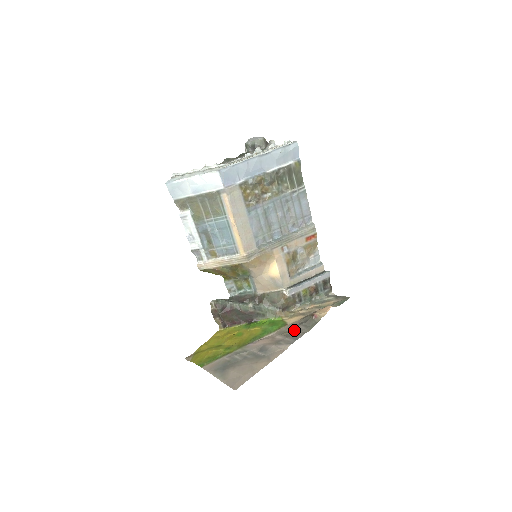
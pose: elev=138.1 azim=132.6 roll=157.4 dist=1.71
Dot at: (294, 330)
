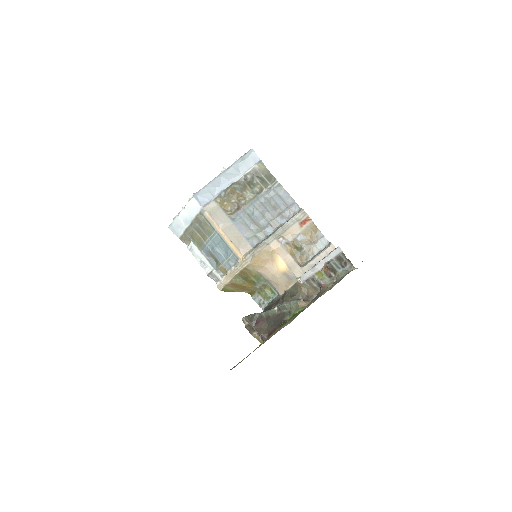
Dot at: occluded
